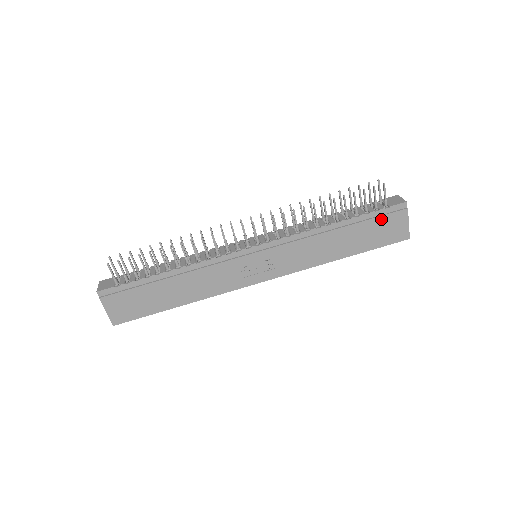
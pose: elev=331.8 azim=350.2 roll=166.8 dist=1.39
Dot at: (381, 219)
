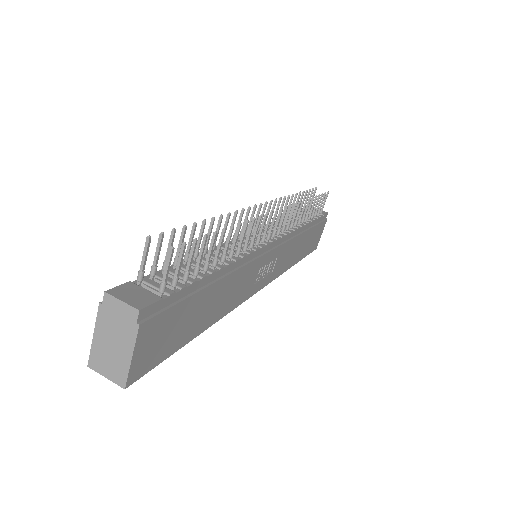
Dot at: (319, 226)
